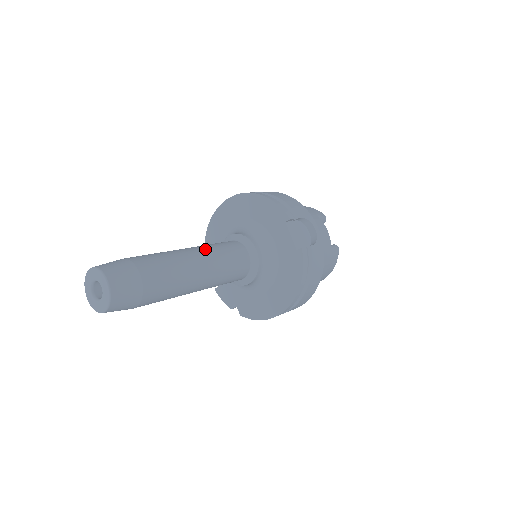
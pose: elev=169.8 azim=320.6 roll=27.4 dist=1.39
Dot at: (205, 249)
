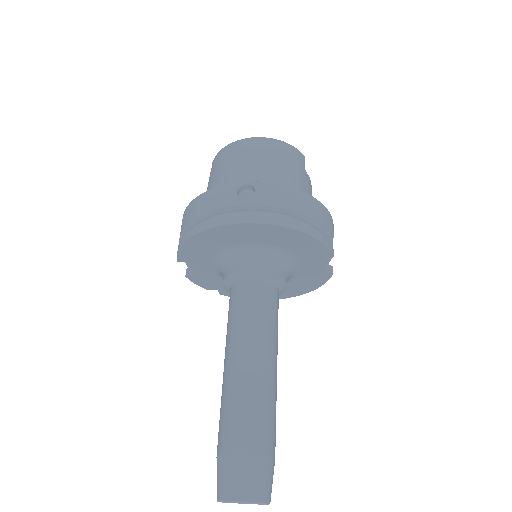
Dot at: (270, 343)
